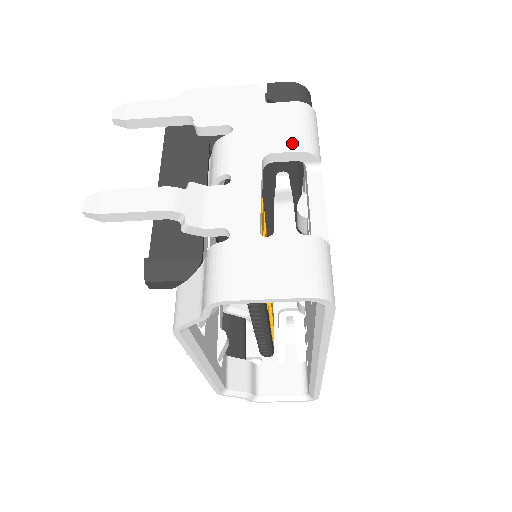
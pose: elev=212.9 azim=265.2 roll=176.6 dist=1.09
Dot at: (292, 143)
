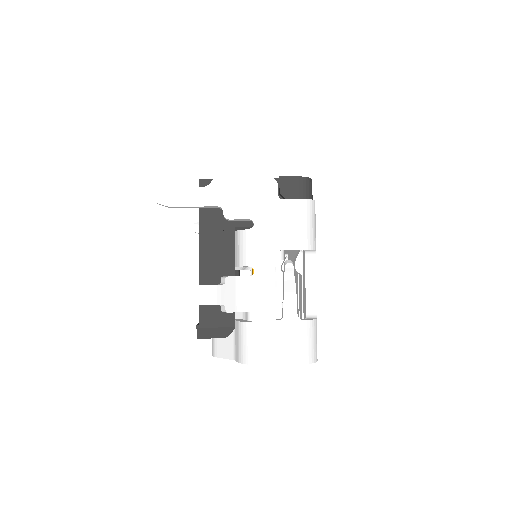
Dot at: (297, 241)
